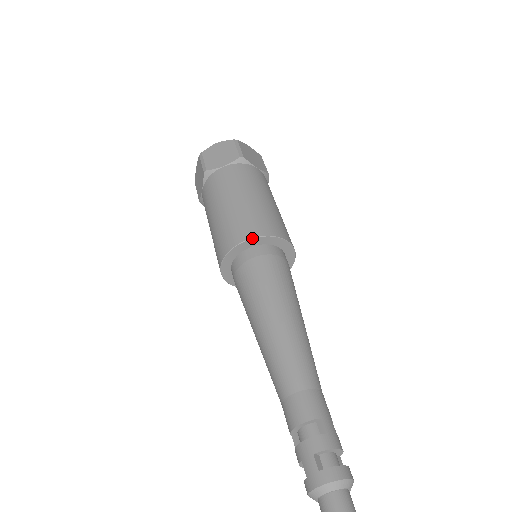
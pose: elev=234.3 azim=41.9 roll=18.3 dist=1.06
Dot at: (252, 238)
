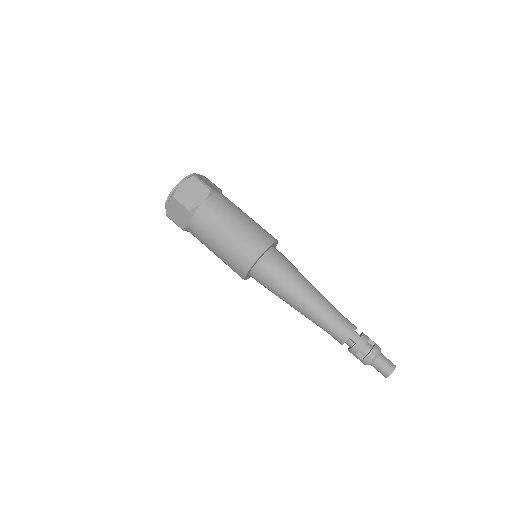
Dot at: (248, 271)
